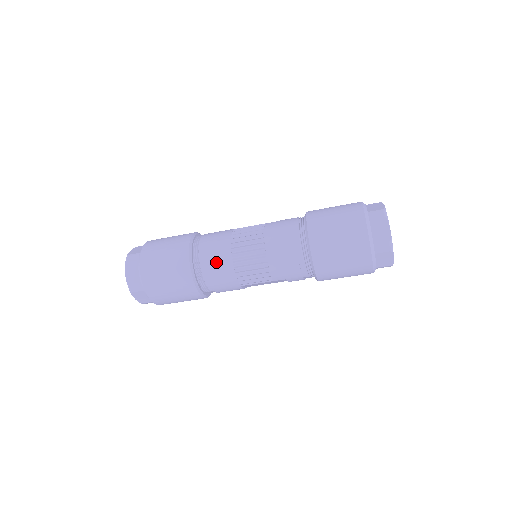
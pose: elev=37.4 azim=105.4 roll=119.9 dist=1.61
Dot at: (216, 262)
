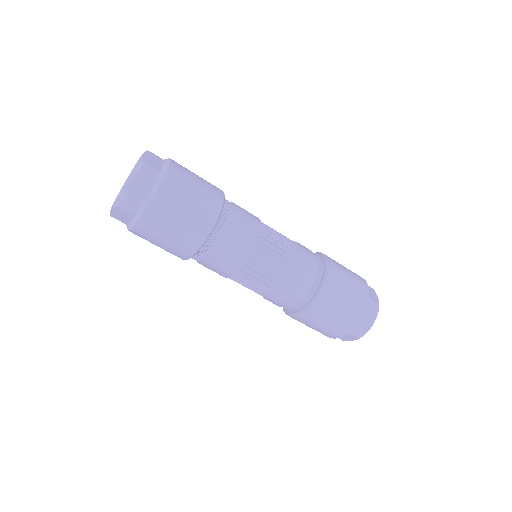
Dot at: (233, 249)
